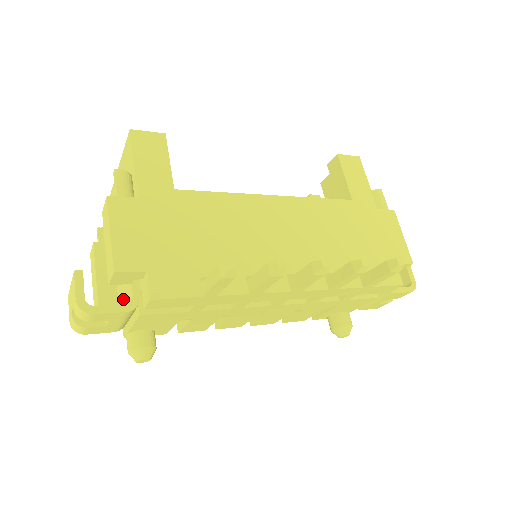
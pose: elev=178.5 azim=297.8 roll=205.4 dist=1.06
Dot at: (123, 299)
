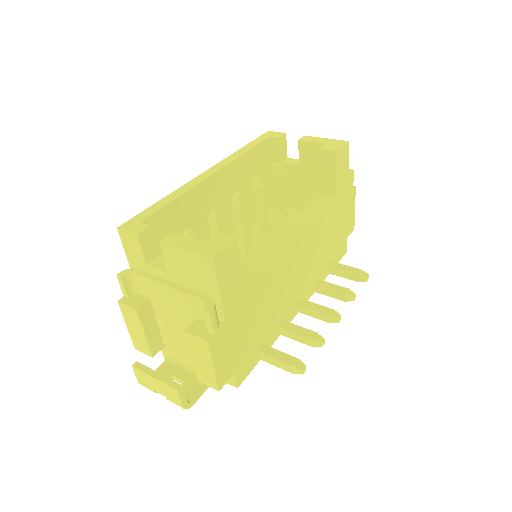
Dot at: (180, 354)
